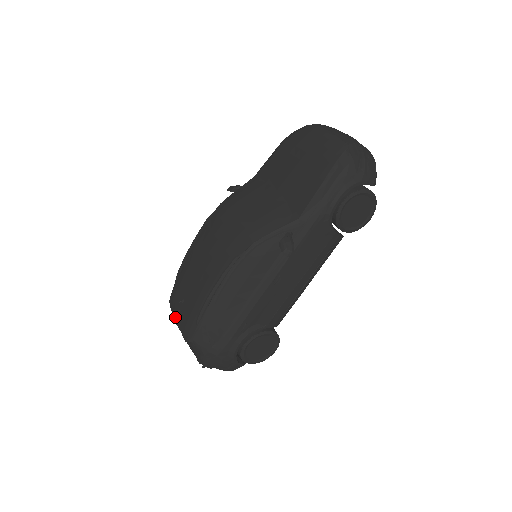
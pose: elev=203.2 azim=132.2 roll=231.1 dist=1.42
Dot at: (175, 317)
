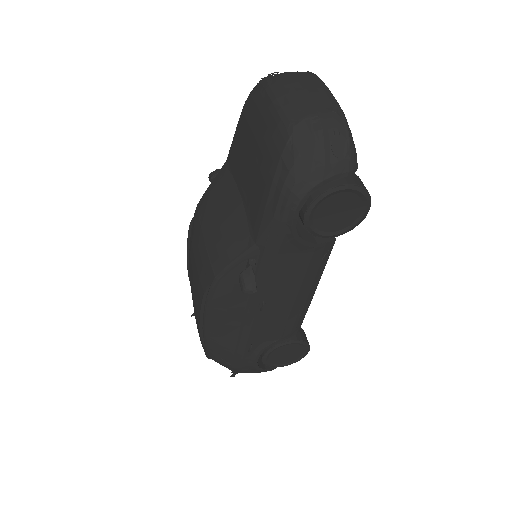
Dot at: occluded
